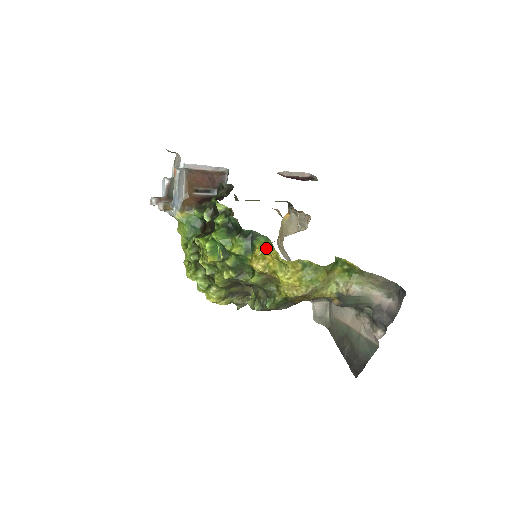
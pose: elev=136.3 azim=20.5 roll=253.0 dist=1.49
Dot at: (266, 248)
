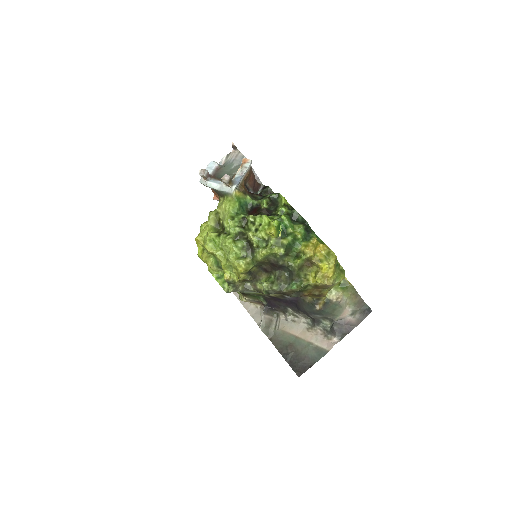
Dot at: (319, 242)
